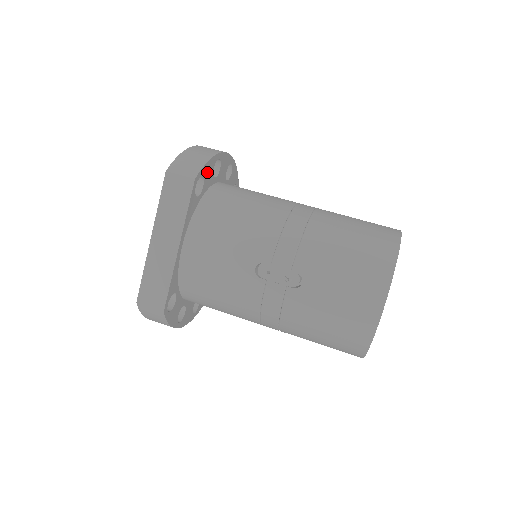
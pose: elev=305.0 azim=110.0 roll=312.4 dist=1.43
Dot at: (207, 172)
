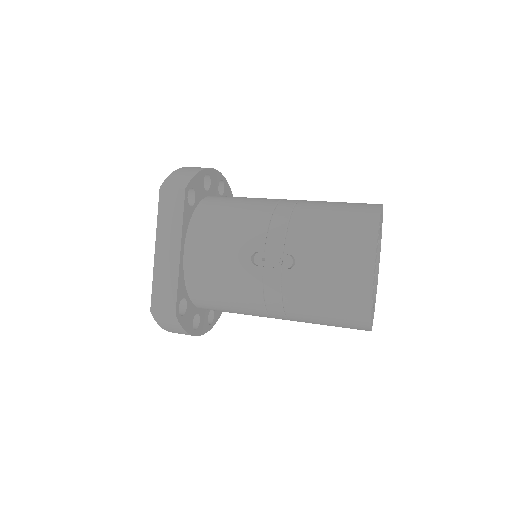
Dot at: (197, 184)
